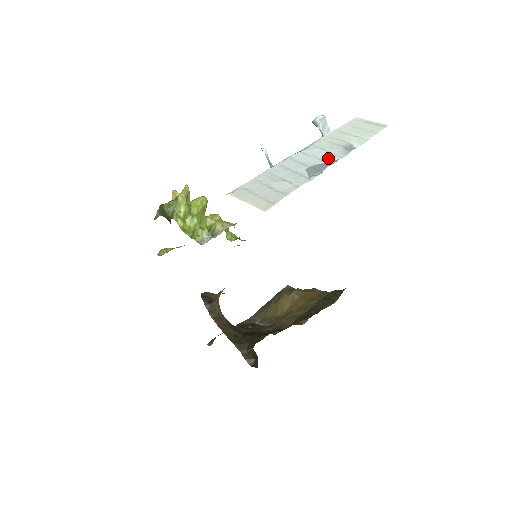
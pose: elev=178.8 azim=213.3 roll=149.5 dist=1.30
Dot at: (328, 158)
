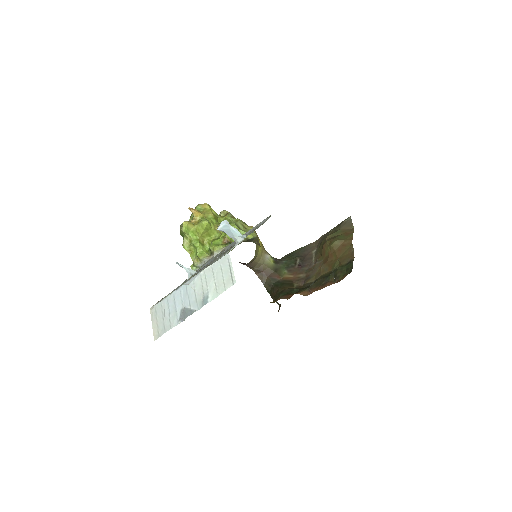
Dot at: (193, 305)
